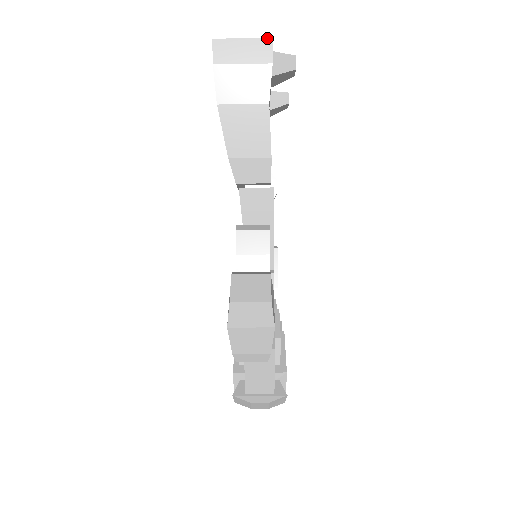
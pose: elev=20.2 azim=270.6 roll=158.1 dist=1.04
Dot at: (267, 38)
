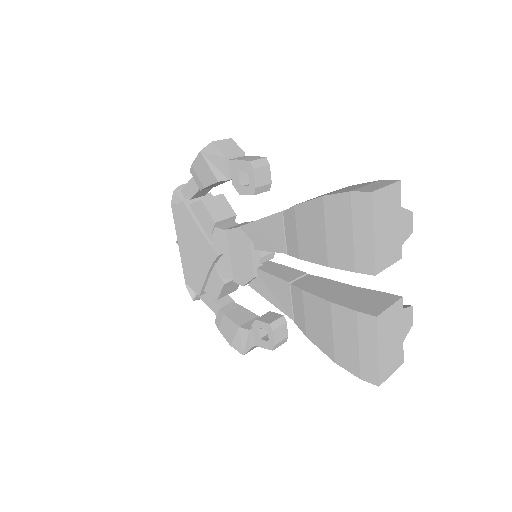
Dot at: occluded
